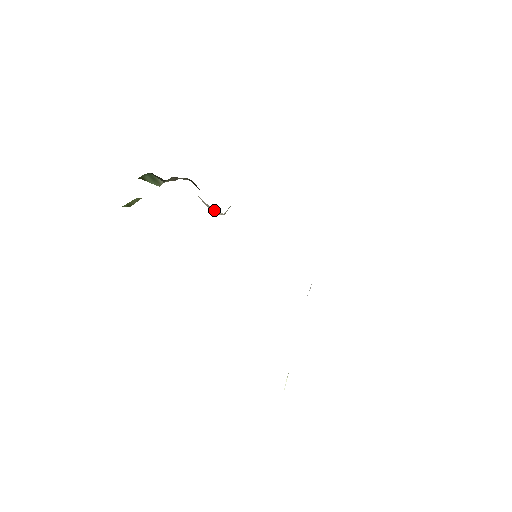
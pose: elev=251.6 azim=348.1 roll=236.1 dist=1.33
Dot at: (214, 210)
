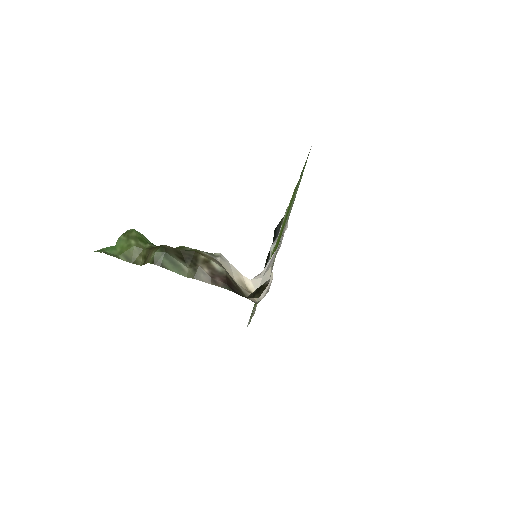
Dot at: (241, 279)
